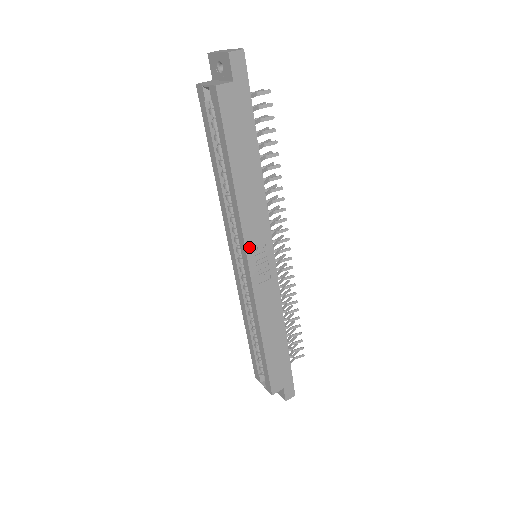
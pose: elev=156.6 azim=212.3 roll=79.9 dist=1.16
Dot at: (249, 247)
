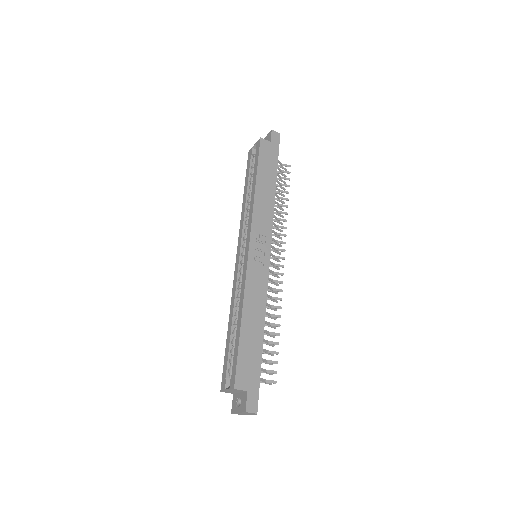
Dot at: (254, 231)
